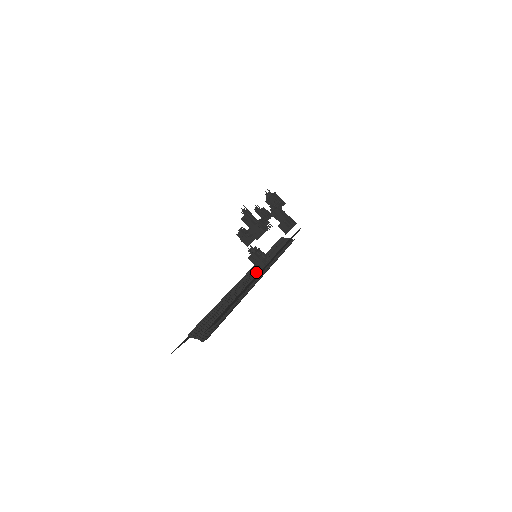
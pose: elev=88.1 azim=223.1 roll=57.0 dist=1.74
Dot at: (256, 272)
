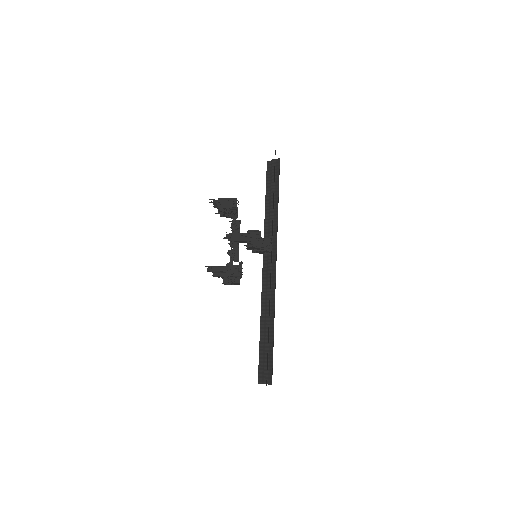
Dot at: (269, 254)
